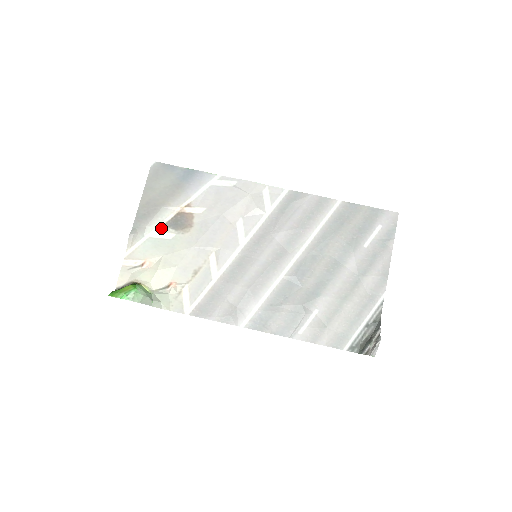
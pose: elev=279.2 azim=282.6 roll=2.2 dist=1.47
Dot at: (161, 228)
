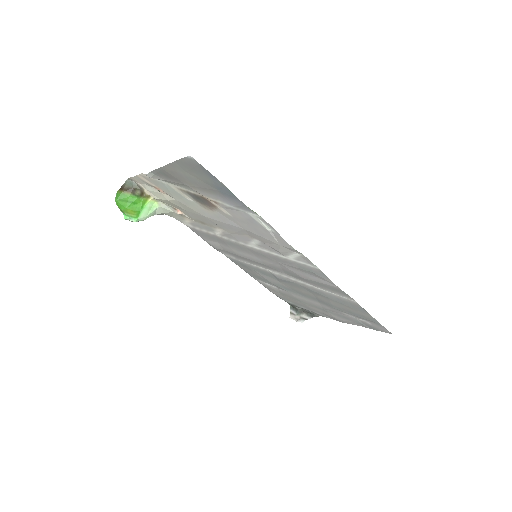
Dot at: (181, 190)
